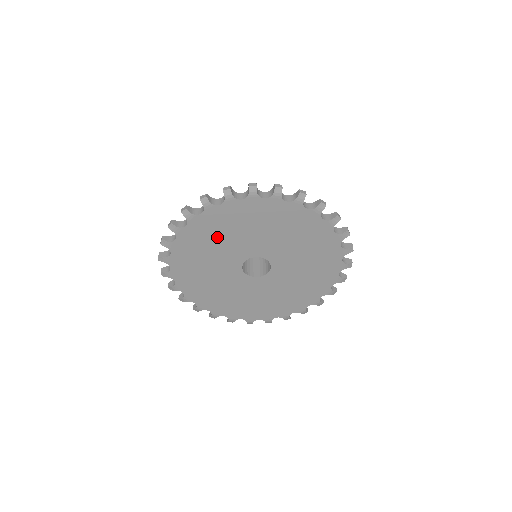
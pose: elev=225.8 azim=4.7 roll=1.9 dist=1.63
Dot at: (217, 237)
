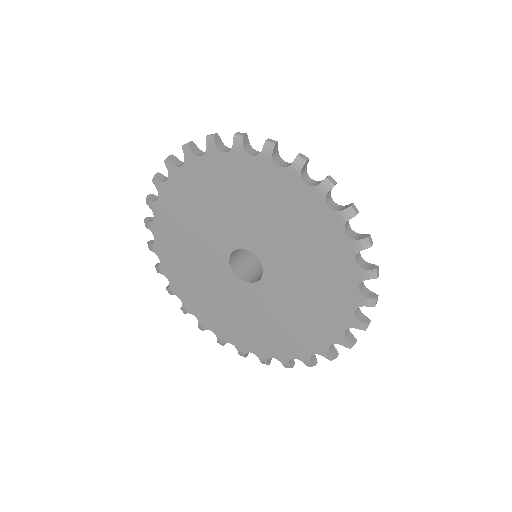
Dot at: (226, 196)
